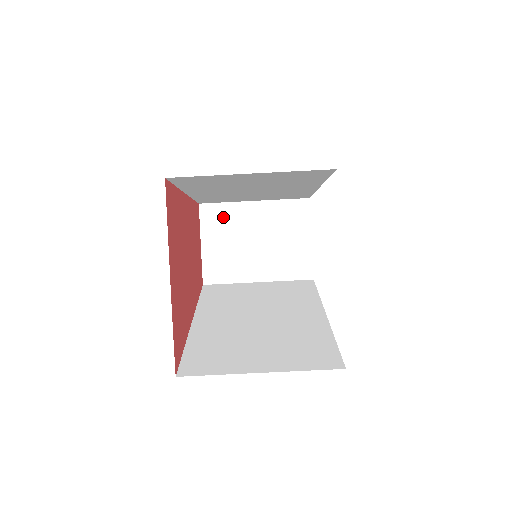
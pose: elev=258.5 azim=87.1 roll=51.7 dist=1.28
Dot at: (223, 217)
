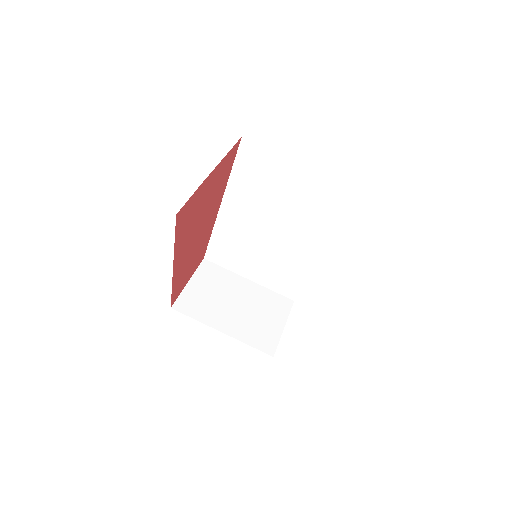
Dot at: (218, 276)
